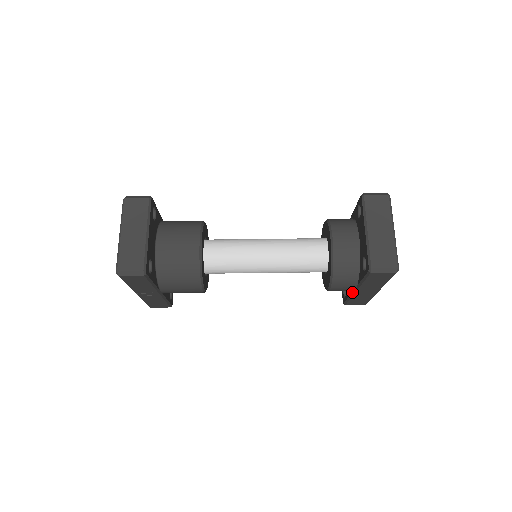
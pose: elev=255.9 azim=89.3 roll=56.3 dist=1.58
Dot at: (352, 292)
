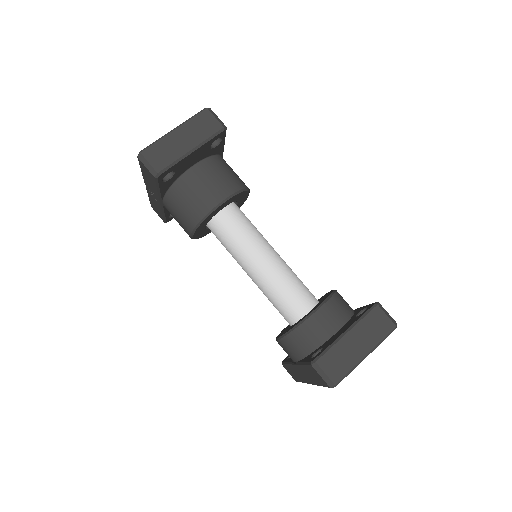
Dot at: (292, 361)
